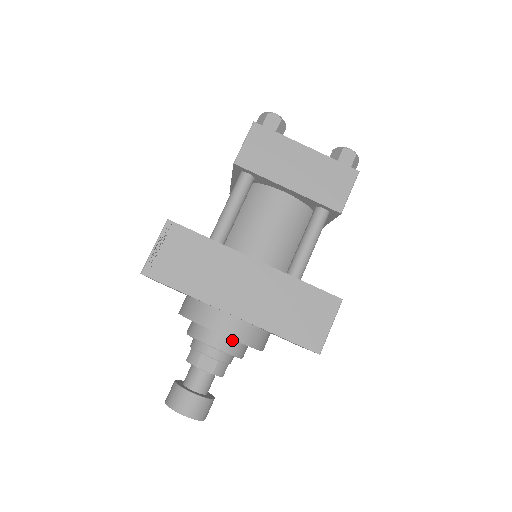
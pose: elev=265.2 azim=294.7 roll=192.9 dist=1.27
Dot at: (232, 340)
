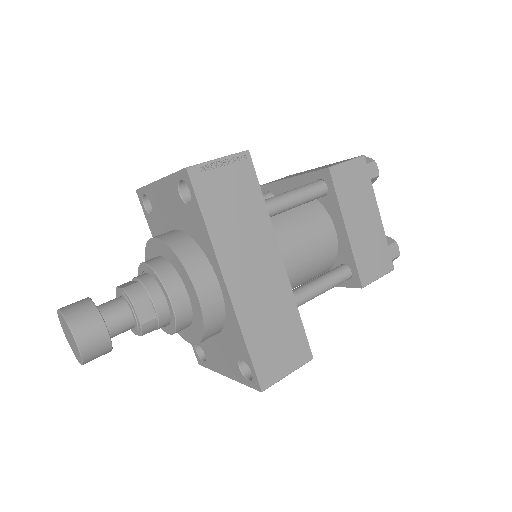
Dot at: (190, 309)
